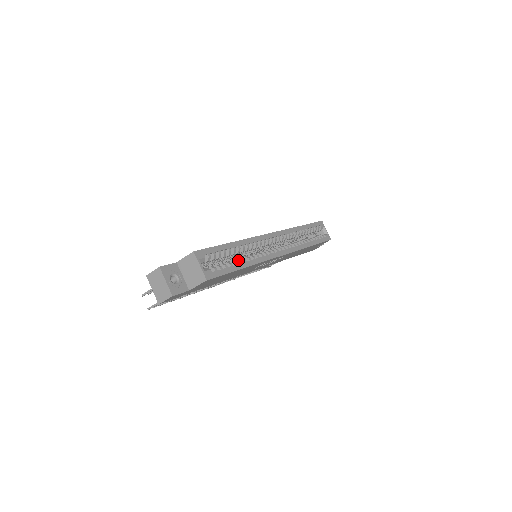
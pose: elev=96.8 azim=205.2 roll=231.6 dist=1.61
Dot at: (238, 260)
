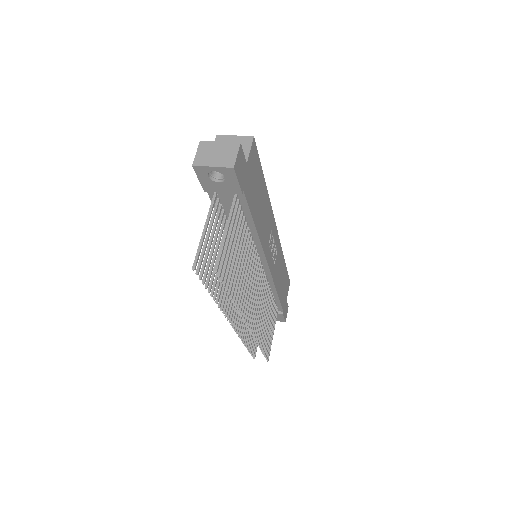
Dot at: occluded
